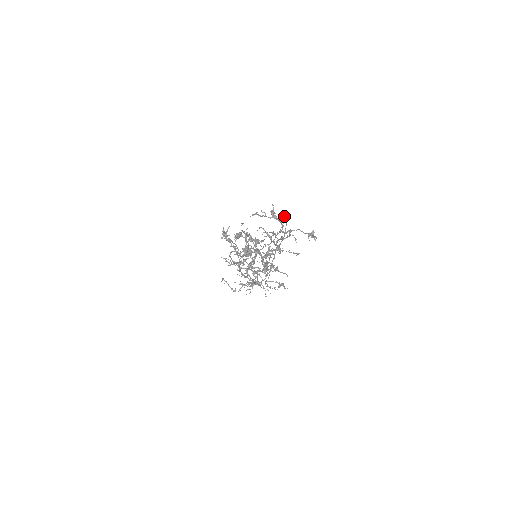
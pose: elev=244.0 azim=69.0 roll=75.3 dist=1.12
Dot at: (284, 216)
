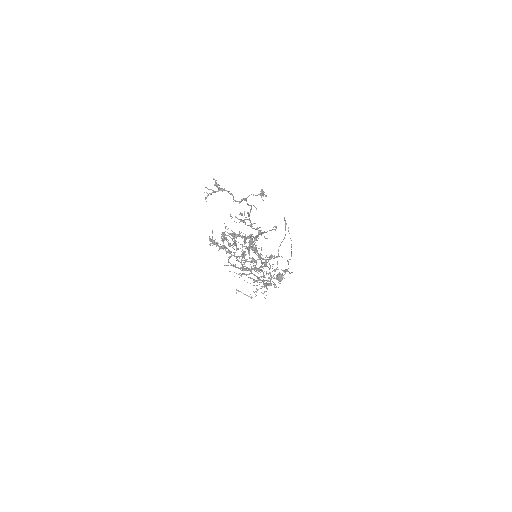
Dot at: occluded
